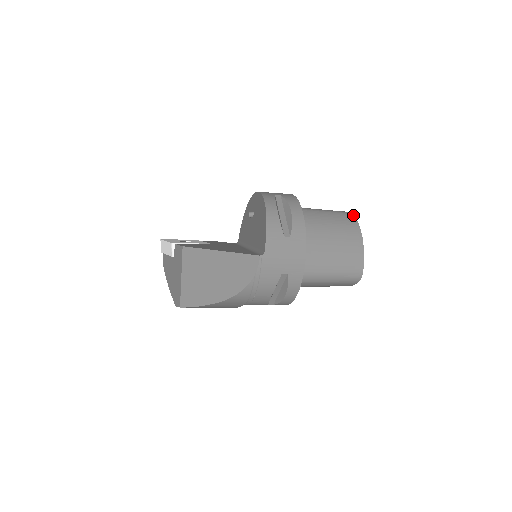
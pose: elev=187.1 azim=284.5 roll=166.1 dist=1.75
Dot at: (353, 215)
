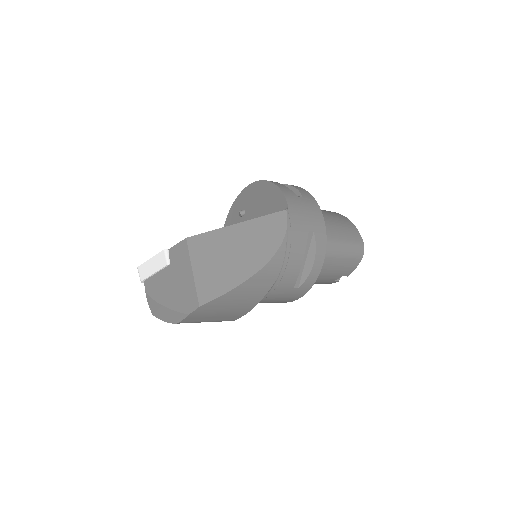
Dot at: occluded
